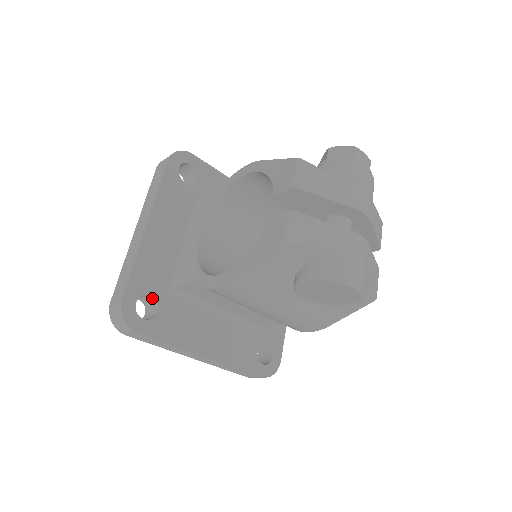
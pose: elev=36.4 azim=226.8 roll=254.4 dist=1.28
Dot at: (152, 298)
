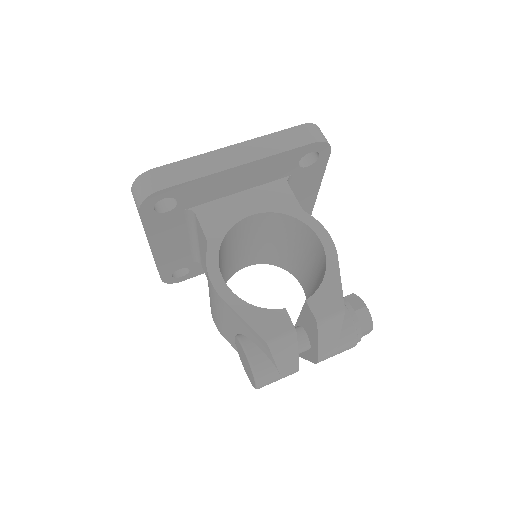
Dot at: (176, 201)
